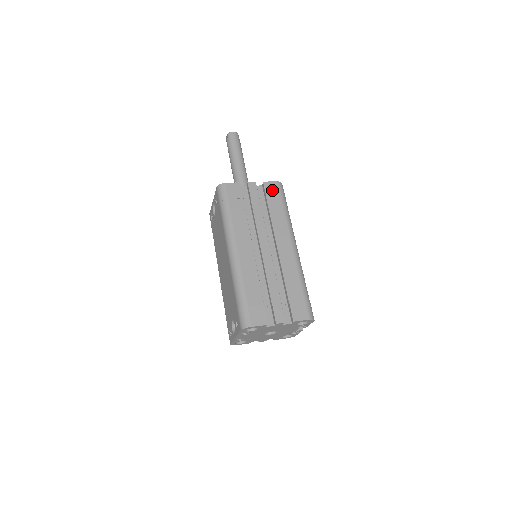
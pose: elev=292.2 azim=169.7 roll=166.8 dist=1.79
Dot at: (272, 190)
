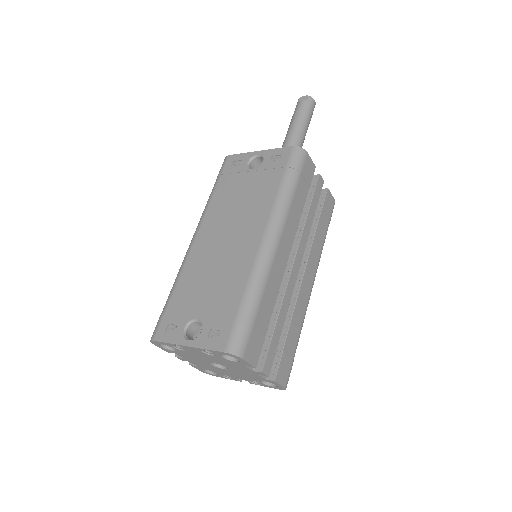
Dot at: (329, 205)
